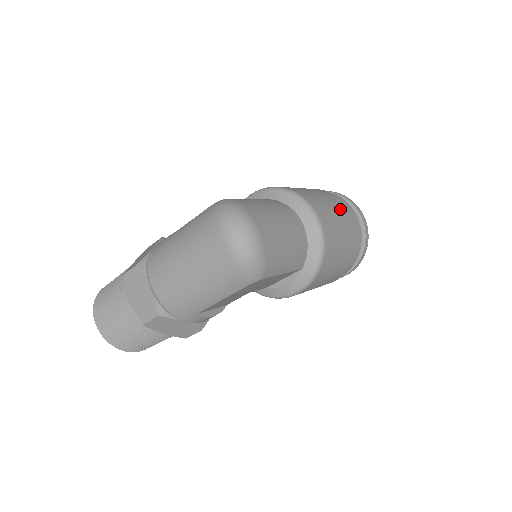
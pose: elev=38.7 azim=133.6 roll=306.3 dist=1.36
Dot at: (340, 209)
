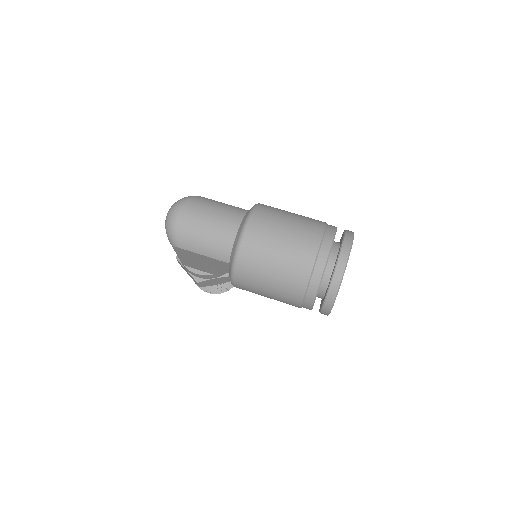
Dot at: (297, 237)
